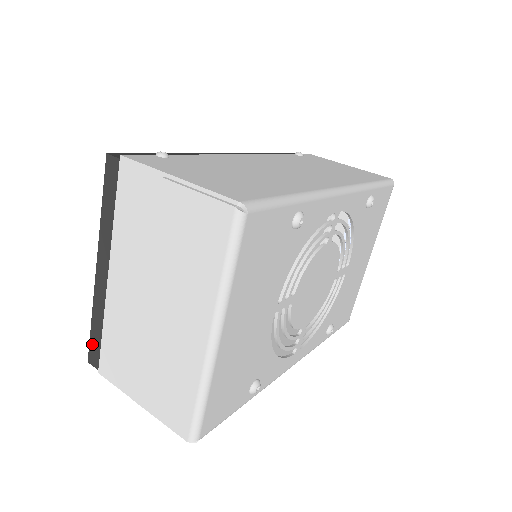
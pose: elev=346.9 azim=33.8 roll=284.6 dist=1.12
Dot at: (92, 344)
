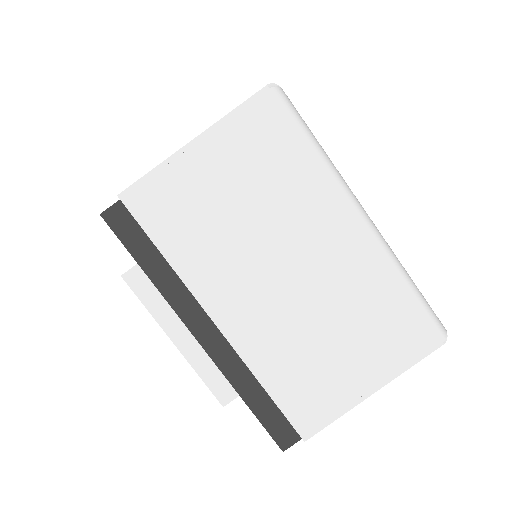
Dot at: (269, 424)
